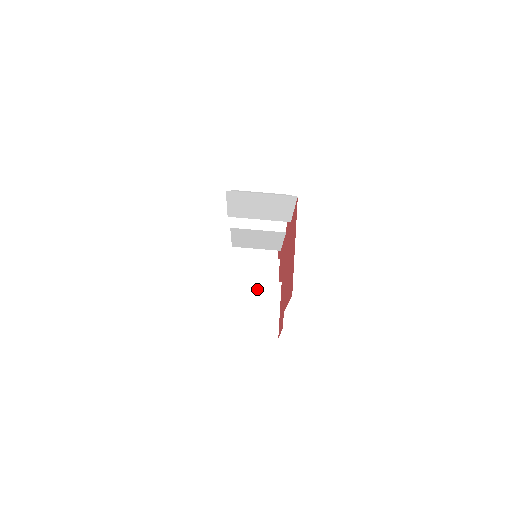
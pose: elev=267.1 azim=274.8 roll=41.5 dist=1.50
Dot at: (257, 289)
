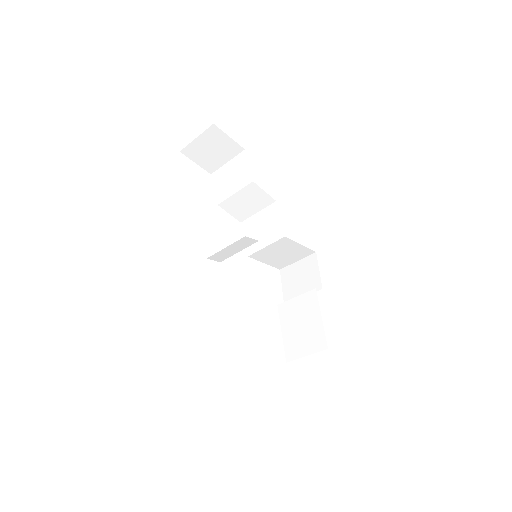
Dot at: (274, 248)
